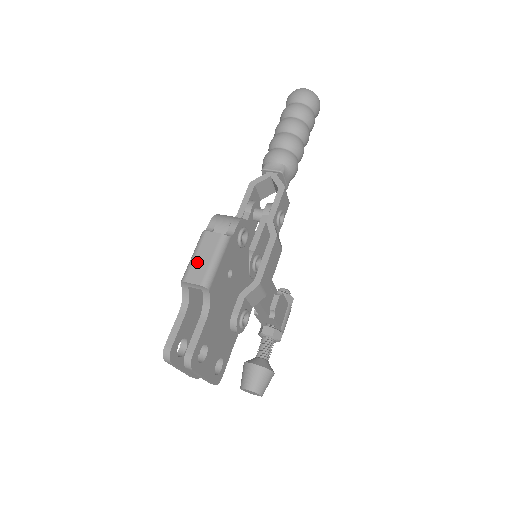
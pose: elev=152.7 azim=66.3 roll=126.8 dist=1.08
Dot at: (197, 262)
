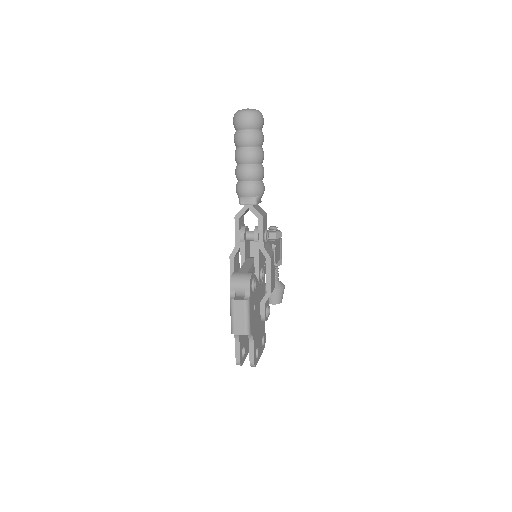
Dot at: (236, 321)
